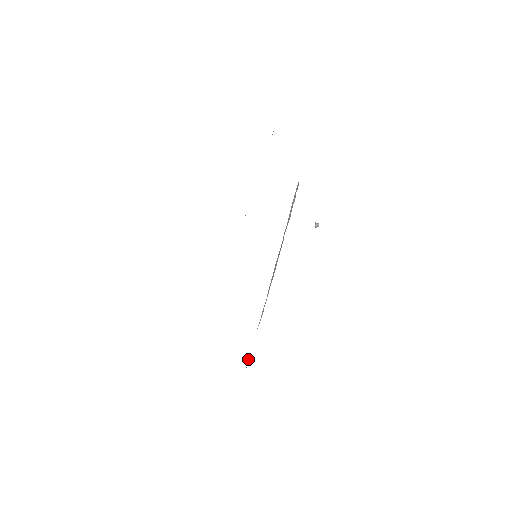
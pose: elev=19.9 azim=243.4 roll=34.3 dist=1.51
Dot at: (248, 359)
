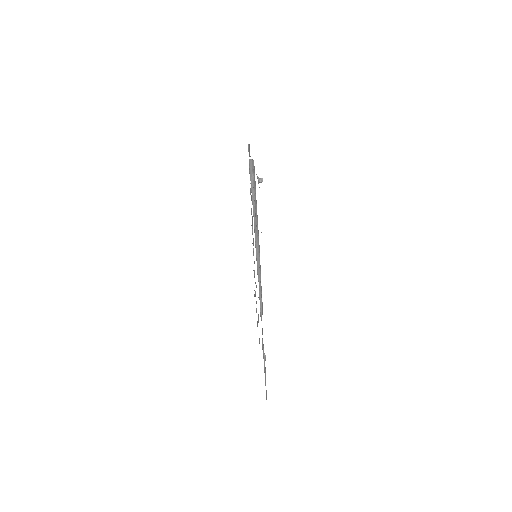
Dot at: (264, 354)
